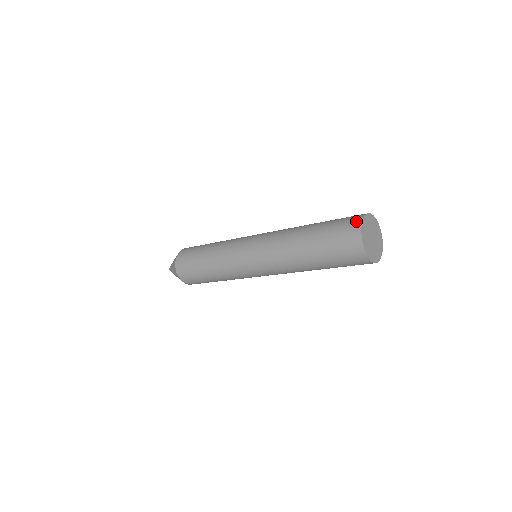
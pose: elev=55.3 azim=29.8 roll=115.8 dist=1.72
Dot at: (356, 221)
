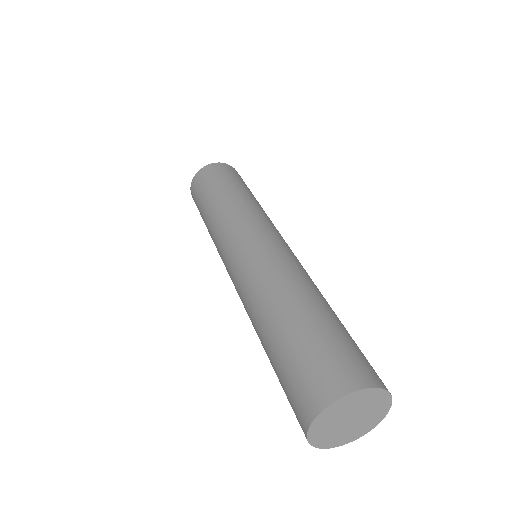
Dot at: (354, 379)
